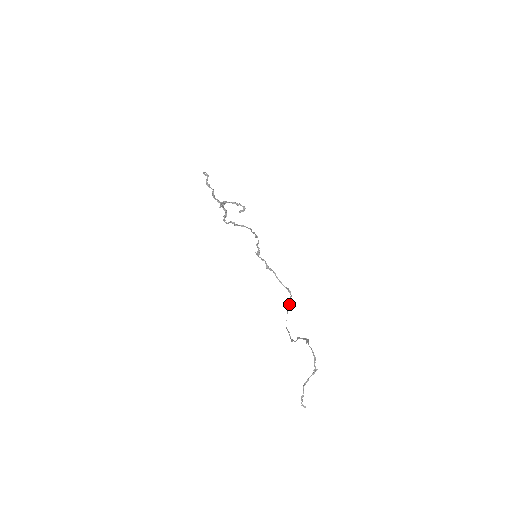
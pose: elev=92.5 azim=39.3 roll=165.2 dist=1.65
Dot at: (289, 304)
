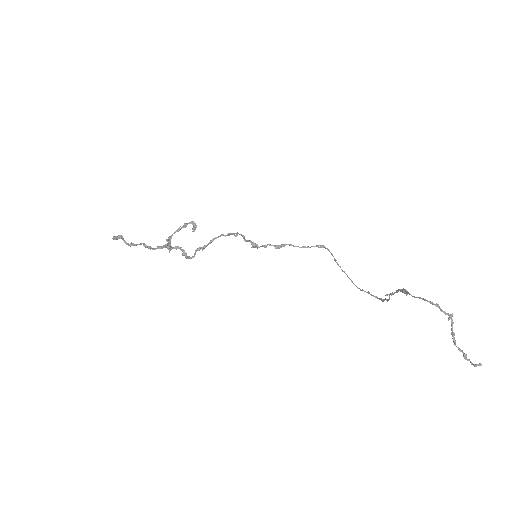
Dot at: (335, 260)
